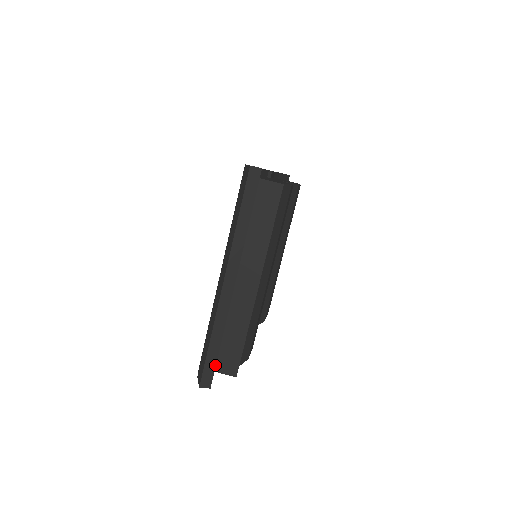
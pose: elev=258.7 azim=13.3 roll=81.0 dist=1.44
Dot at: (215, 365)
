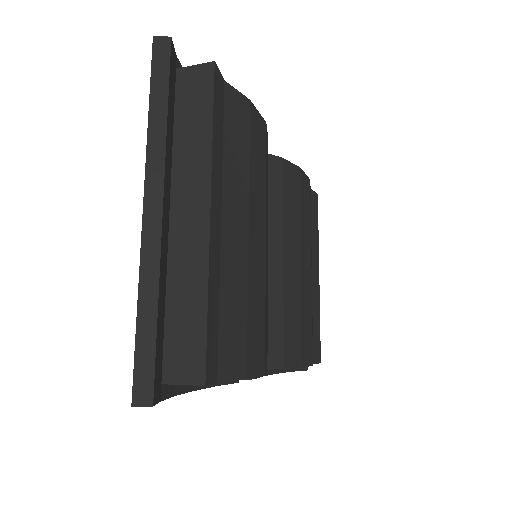
Dot at: (154, 357)
